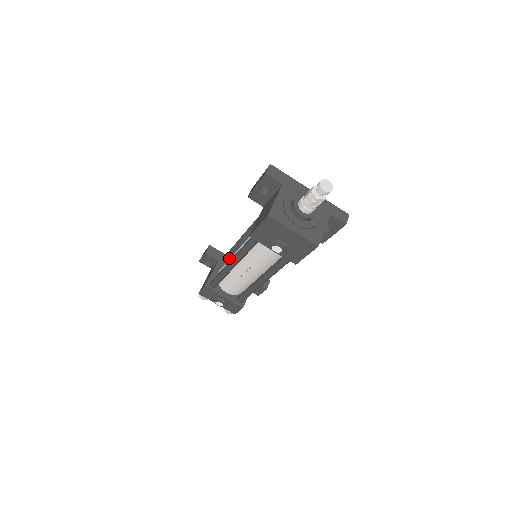
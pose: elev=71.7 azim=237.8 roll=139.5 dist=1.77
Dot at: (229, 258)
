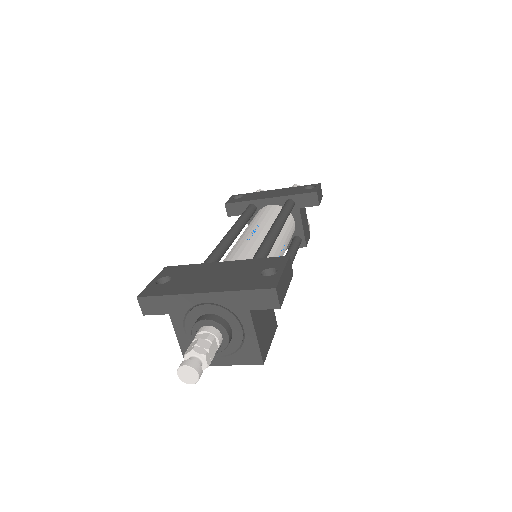
Dot at: occluded
